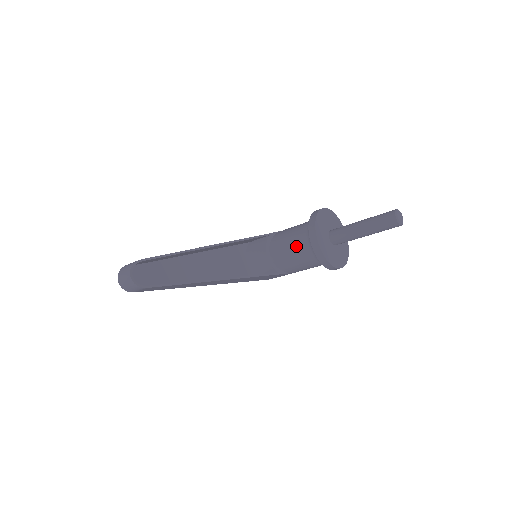
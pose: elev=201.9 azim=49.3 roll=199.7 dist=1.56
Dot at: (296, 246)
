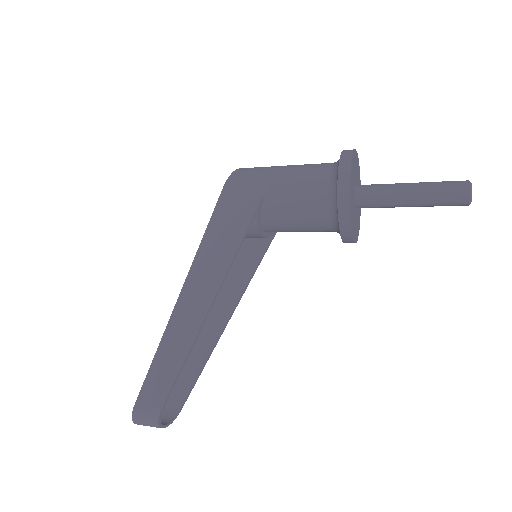
Dot at: (310, 229)
